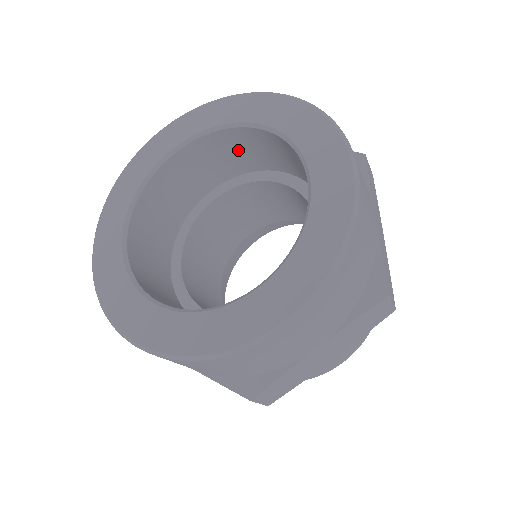
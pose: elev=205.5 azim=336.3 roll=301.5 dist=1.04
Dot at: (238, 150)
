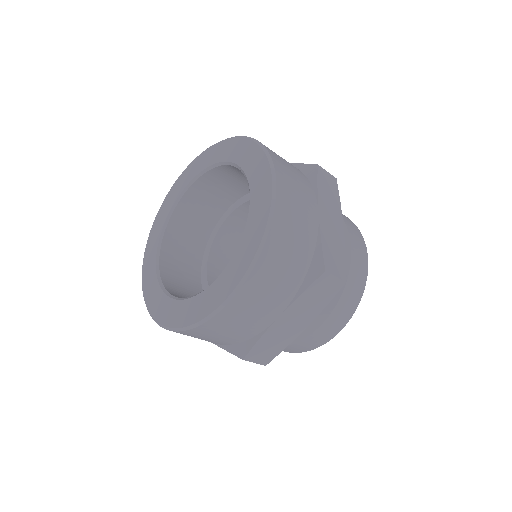
Dot at: (190, 224)
